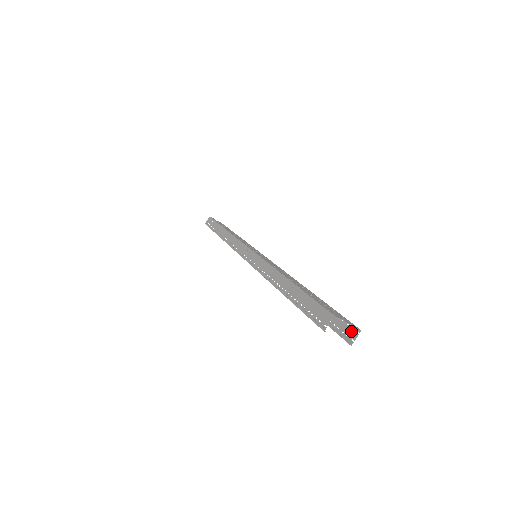
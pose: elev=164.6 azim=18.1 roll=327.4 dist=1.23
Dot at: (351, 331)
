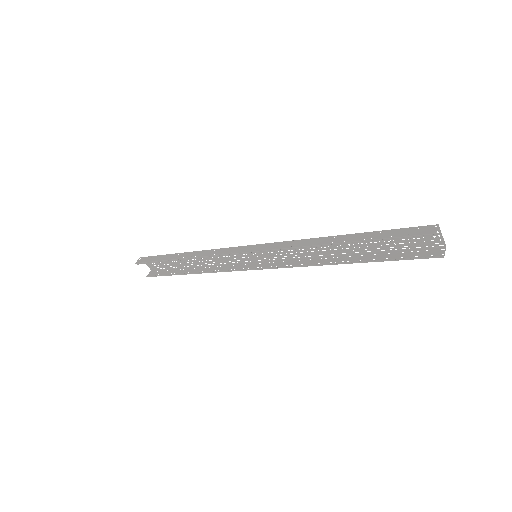
Dot at: (435, 251)
